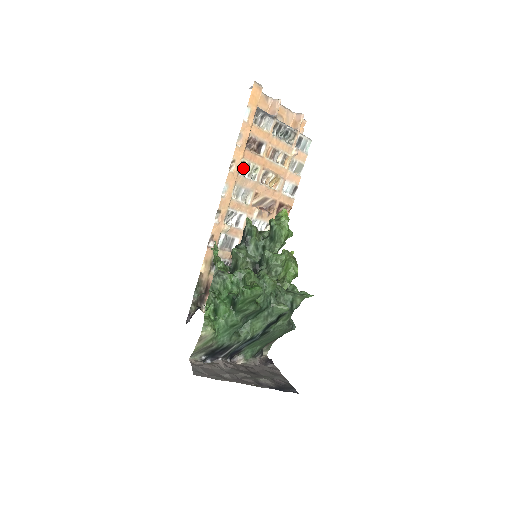
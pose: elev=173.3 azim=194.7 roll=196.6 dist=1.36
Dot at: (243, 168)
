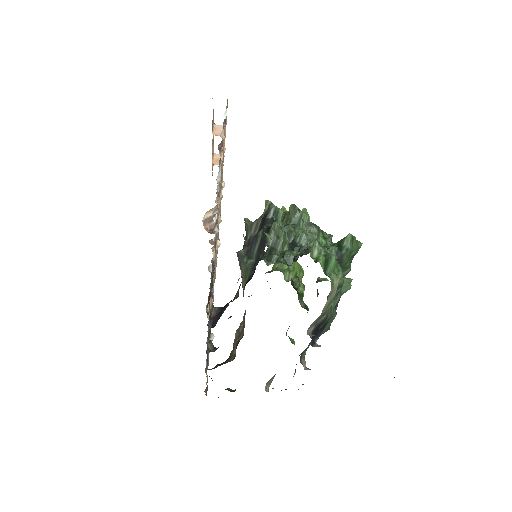
Dot at: (220, 165)
